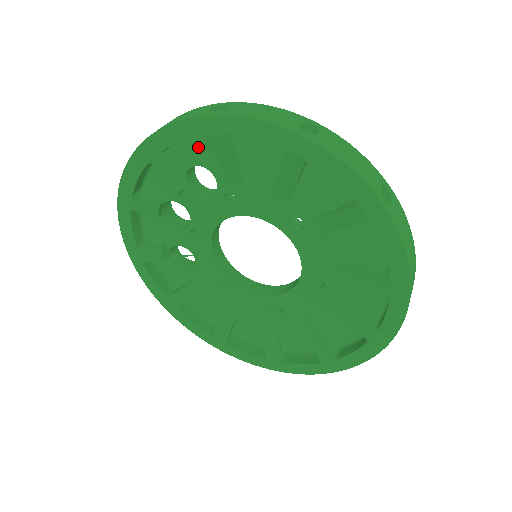
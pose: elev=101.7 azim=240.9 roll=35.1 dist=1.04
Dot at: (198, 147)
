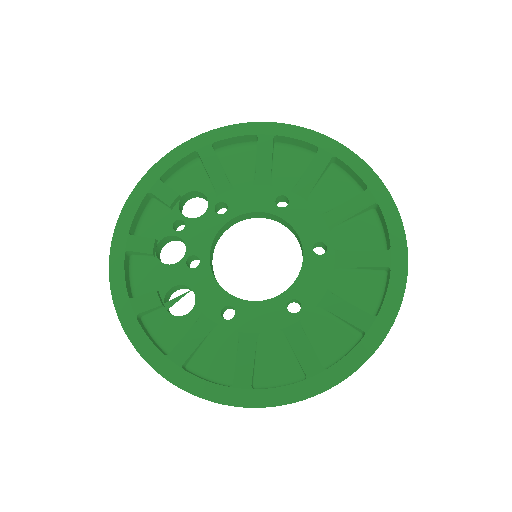
Dot at: (188, 177)
